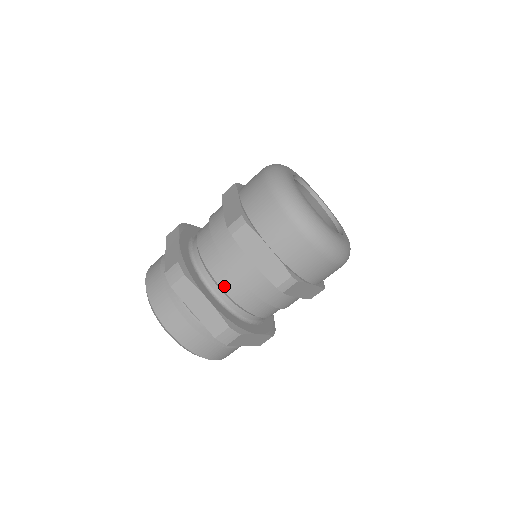
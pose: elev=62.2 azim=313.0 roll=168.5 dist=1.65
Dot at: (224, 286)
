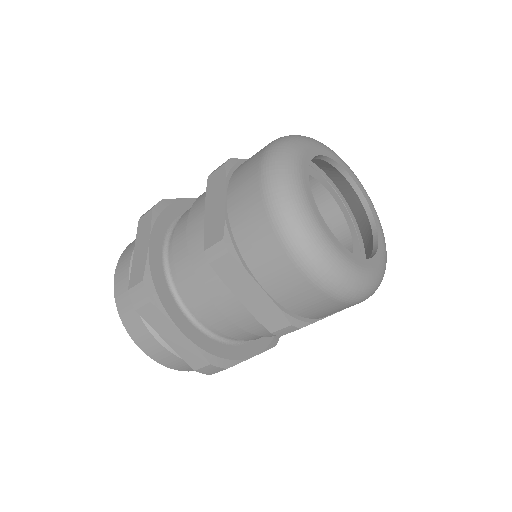
Dot at: occluded
